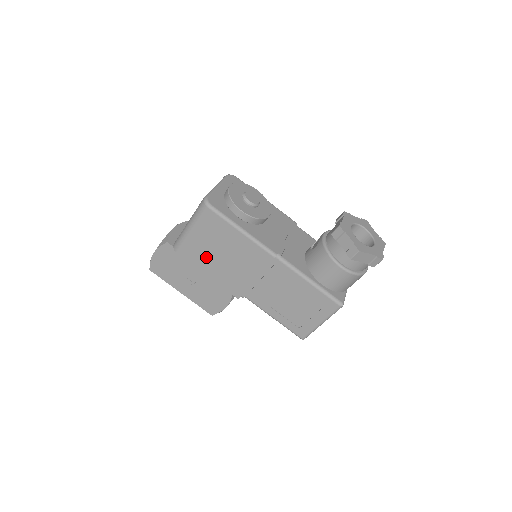
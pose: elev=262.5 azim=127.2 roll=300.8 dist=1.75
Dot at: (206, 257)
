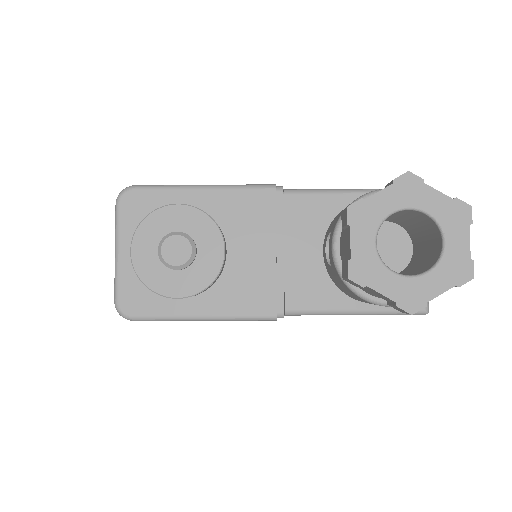
Dot at: occluded
